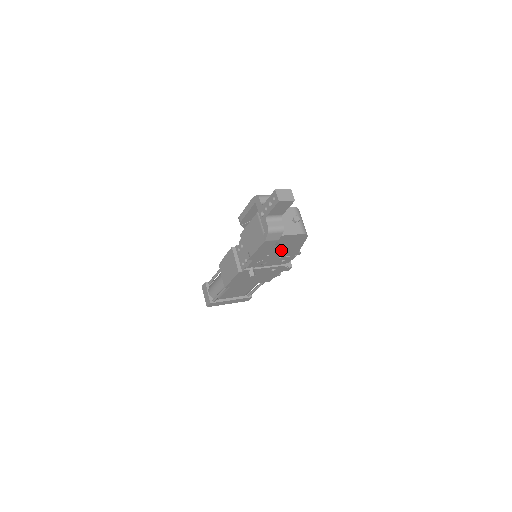
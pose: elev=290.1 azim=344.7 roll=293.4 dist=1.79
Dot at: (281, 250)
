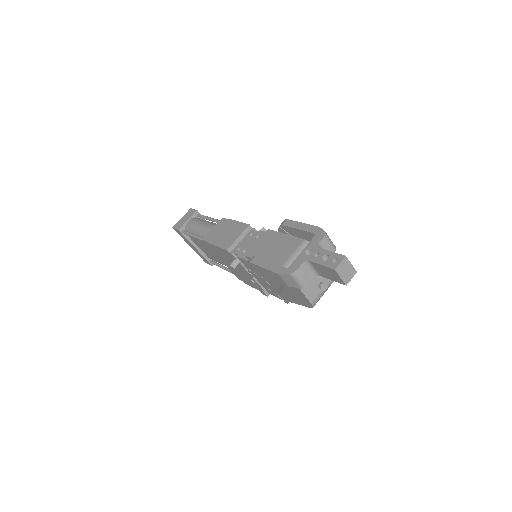
Dot at: (279, 290)
